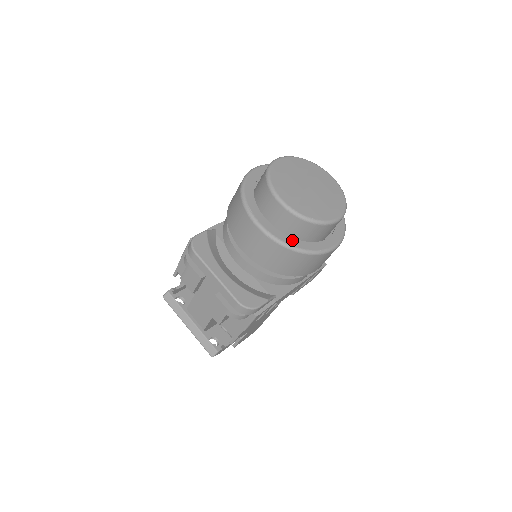
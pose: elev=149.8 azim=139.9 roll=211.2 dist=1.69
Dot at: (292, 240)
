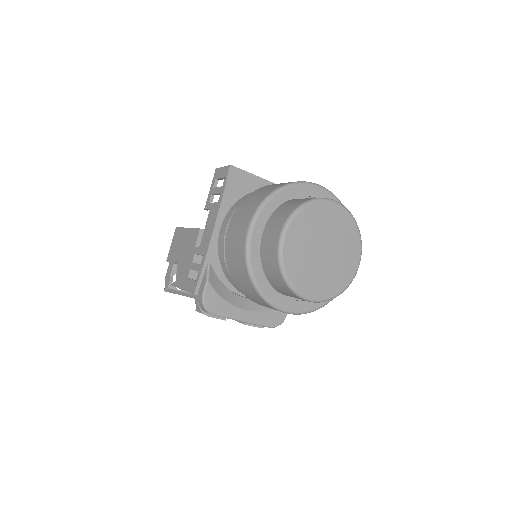
Dot at: occluded
